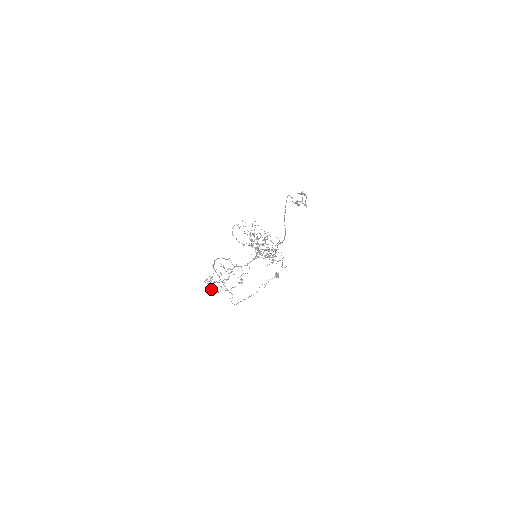
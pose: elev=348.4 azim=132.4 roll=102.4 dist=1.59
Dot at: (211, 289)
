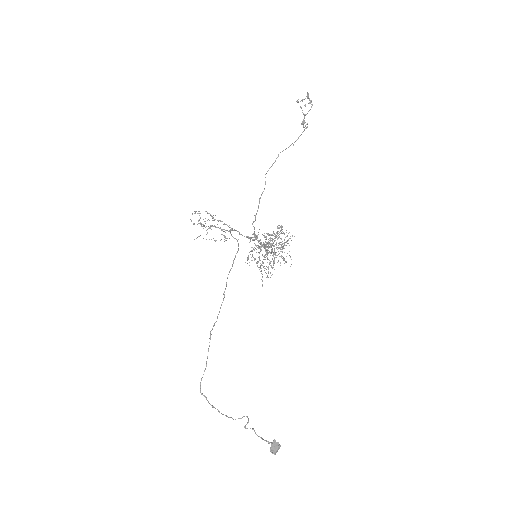
Dot at: occluded
